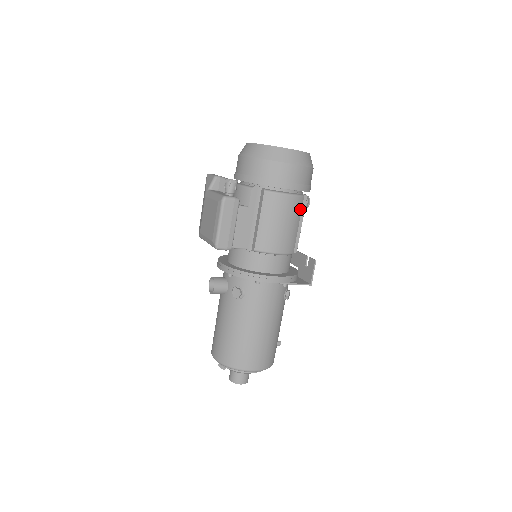
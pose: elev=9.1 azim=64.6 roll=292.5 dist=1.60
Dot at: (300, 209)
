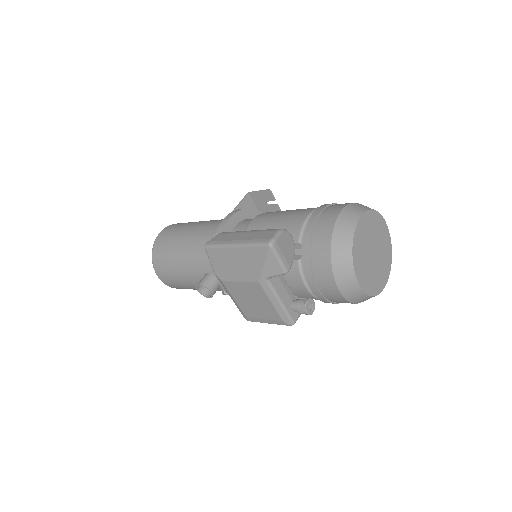
Dot at: occluded
